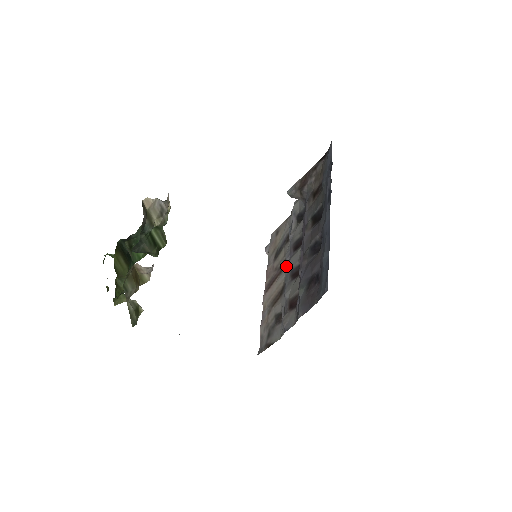
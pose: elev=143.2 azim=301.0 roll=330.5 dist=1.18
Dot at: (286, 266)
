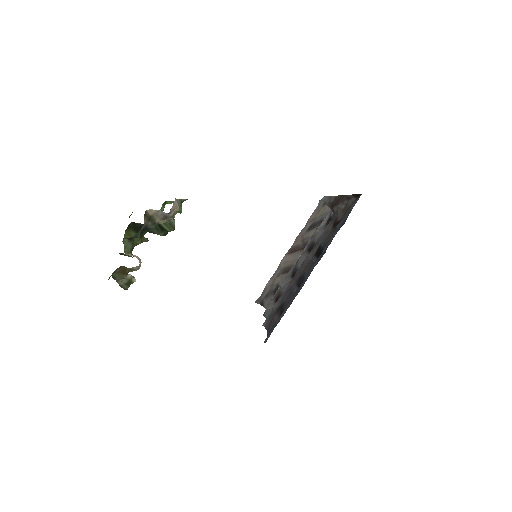
Dot at: occluded
